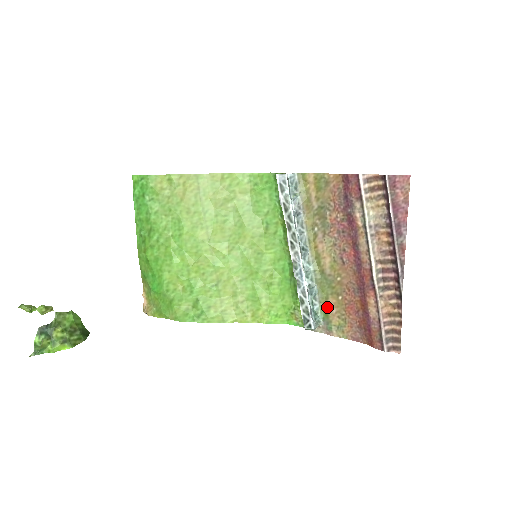
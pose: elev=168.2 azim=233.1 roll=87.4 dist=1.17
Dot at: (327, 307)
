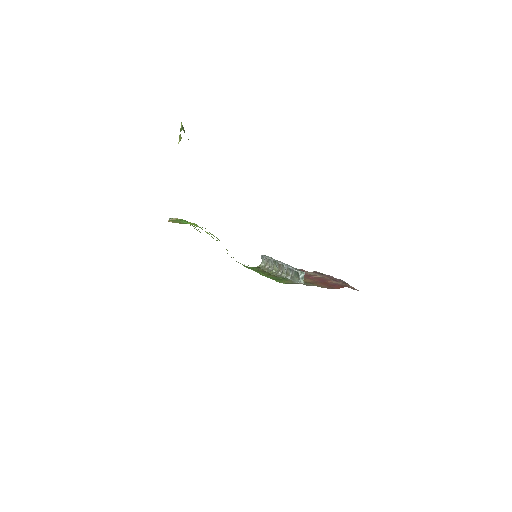
Dot at: (304, 282)
